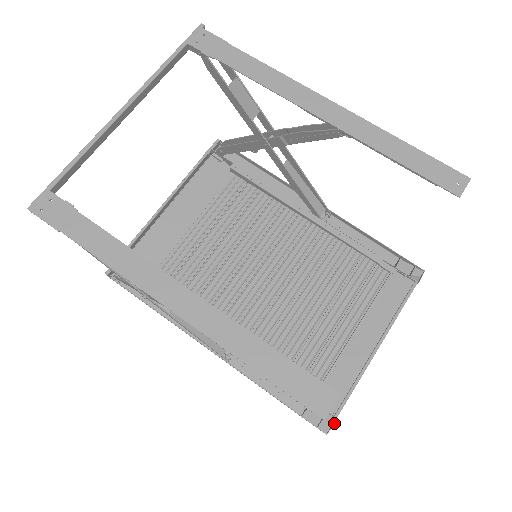
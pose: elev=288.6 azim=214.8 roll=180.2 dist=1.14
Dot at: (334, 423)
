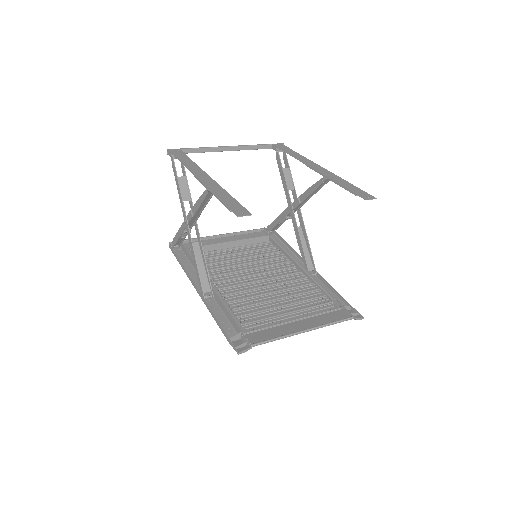
Dot at: (248, 348)
